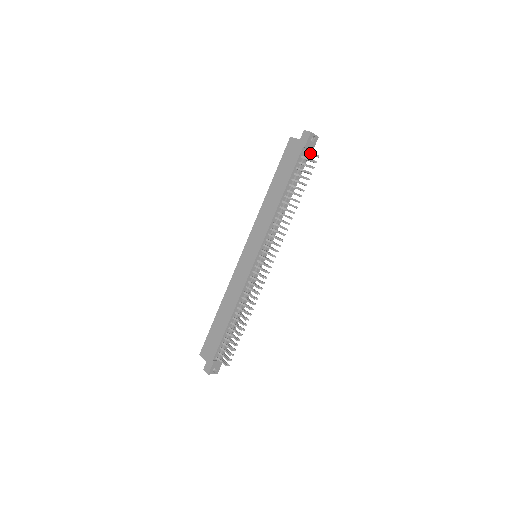
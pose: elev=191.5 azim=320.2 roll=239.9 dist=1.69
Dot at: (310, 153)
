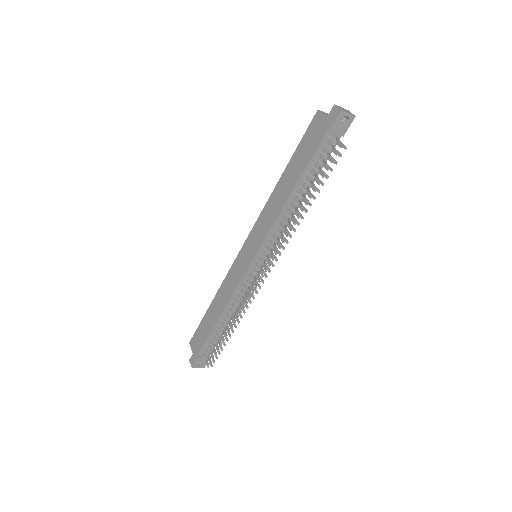
Dot at: (335, 141)
